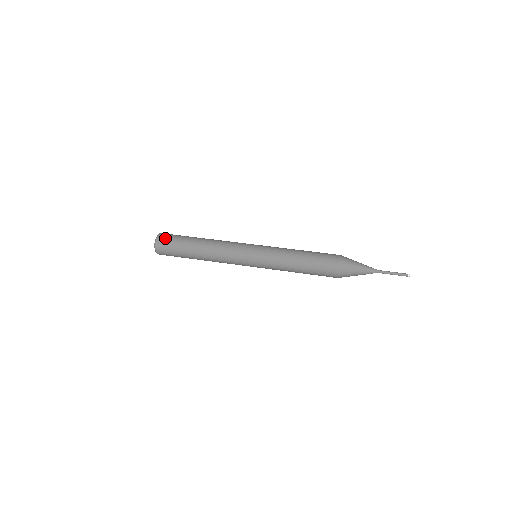
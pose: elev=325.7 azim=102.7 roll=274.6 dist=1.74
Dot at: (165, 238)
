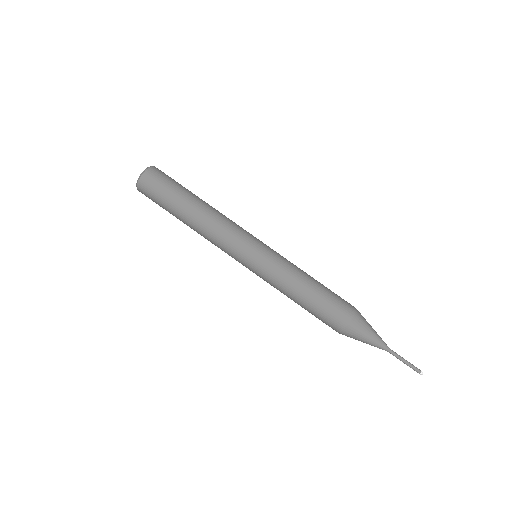
Dot at: (147, 190)
